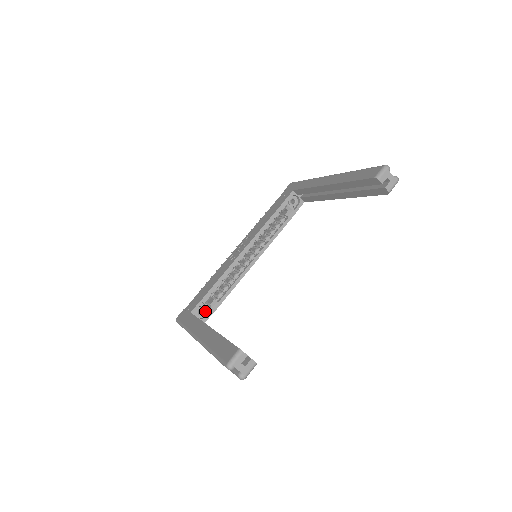
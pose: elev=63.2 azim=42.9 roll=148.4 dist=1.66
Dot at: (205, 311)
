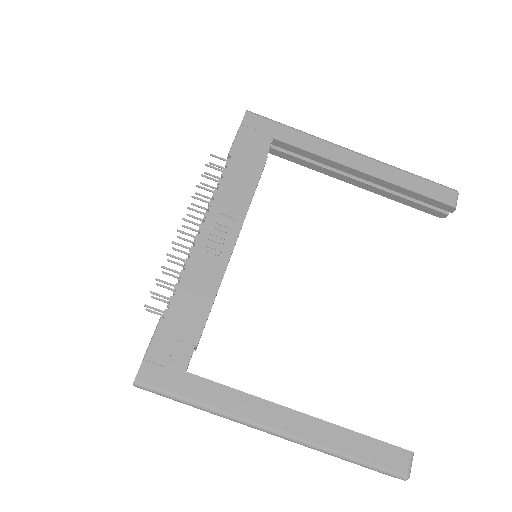
Dot at: occluded
